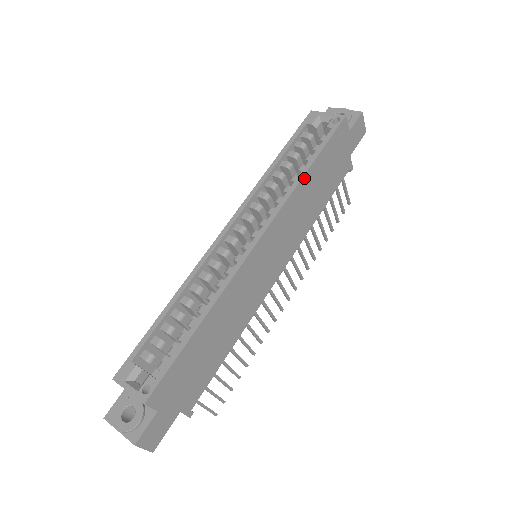
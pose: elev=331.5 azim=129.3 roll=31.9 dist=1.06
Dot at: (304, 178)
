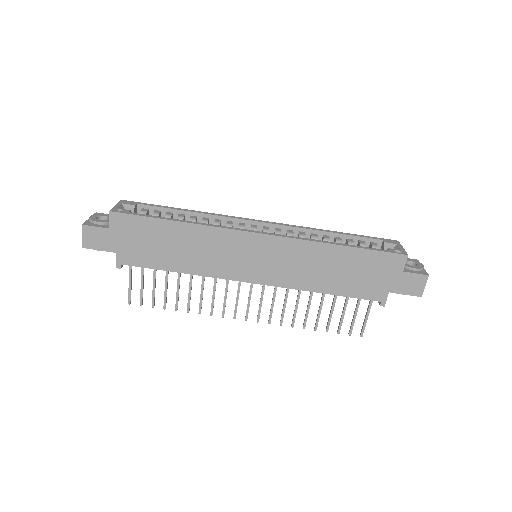
Dot at: (331, 246)
